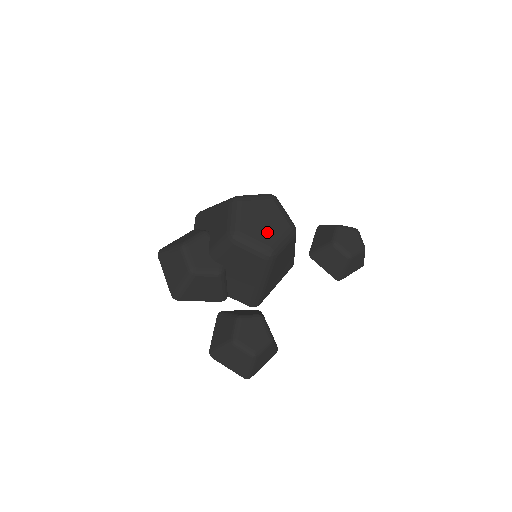
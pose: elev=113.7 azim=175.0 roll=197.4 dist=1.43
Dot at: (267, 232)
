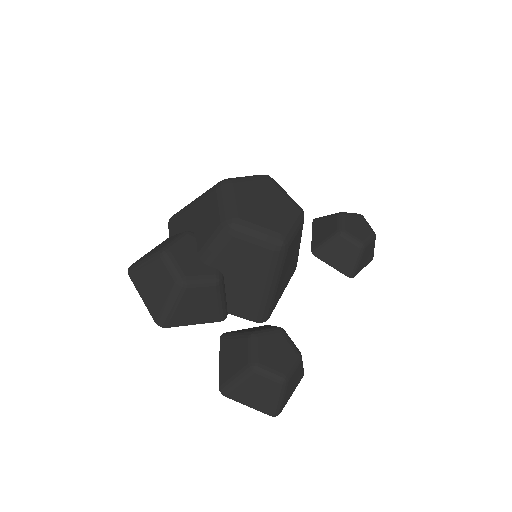
Dot at: (272, 217)
